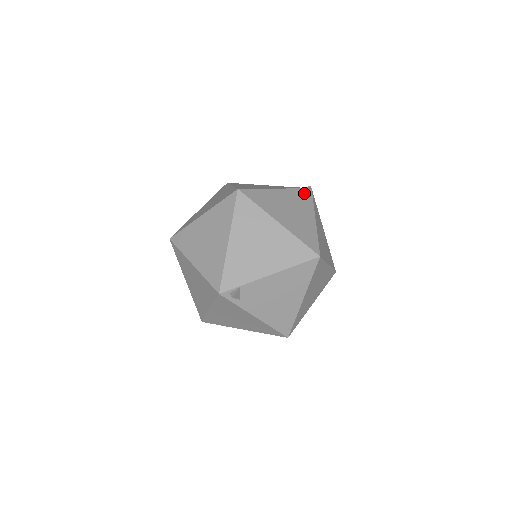
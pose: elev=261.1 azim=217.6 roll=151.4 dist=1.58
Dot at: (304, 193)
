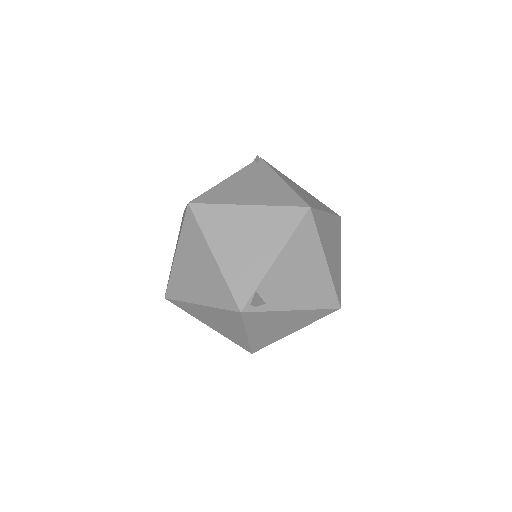
Dot at: (256, 165)
